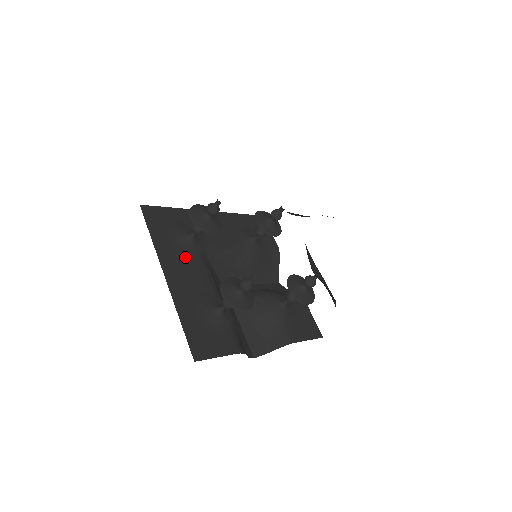
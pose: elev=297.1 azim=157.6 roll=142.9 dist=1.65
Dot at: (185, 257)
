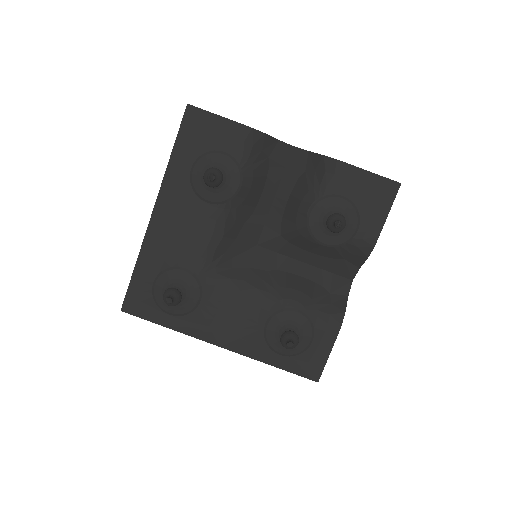
Dot at: (207, 305)
